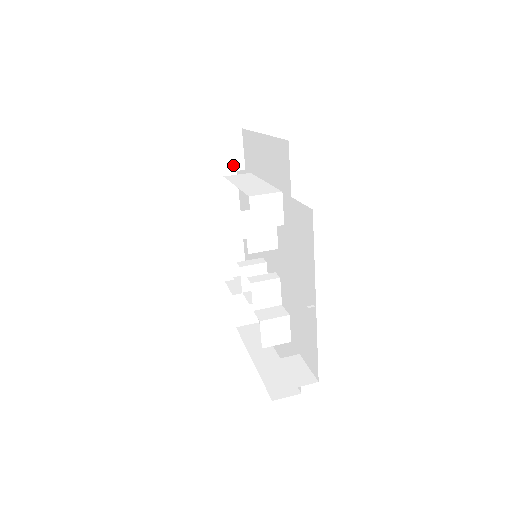
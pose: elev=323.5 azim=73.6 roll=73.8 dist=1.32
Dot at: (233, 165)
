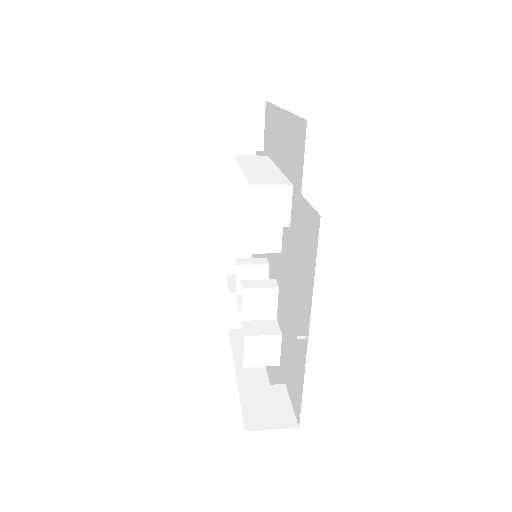
Dot at: (249, 143)
